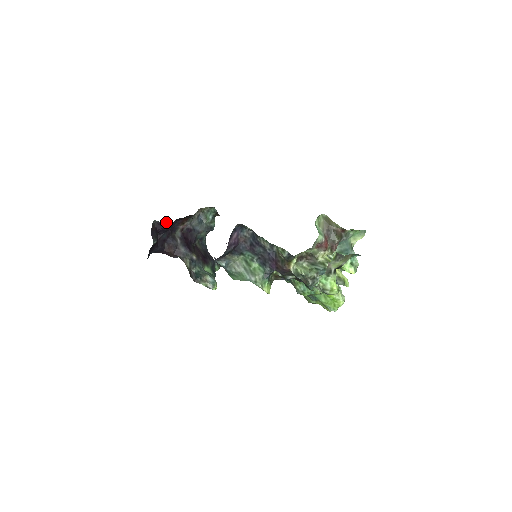
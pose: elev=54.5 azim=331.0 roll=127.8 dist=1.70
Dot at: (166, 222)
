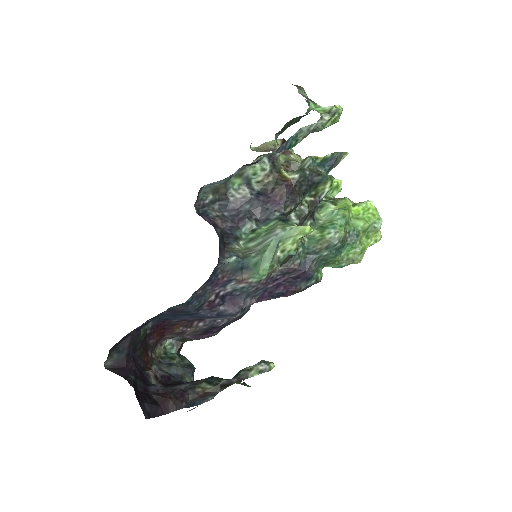
Dot at: (121, 342)
